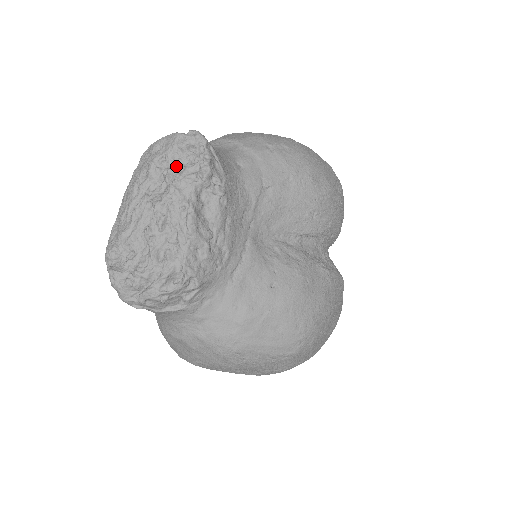
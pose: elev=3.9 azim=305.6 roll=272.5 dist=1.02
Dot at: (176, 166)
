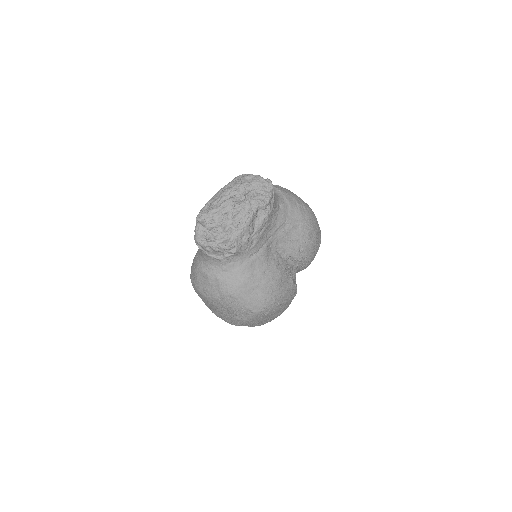
Dot at: (253, 192)
